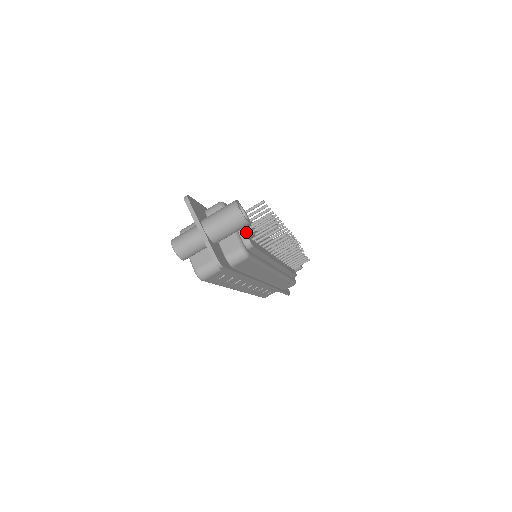
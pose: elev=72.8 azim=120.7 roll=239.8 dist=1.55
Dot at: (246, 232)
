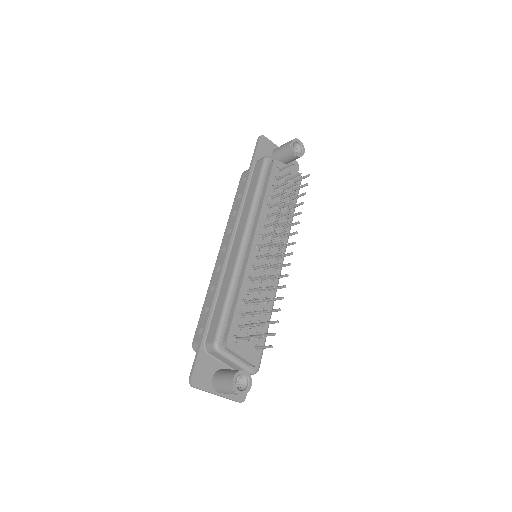
Dot at: (249, 358)
